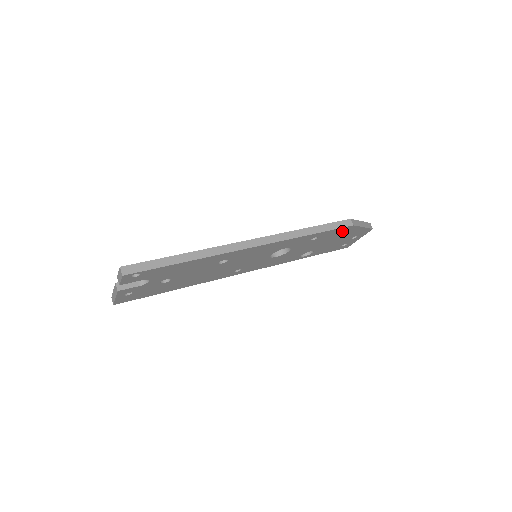
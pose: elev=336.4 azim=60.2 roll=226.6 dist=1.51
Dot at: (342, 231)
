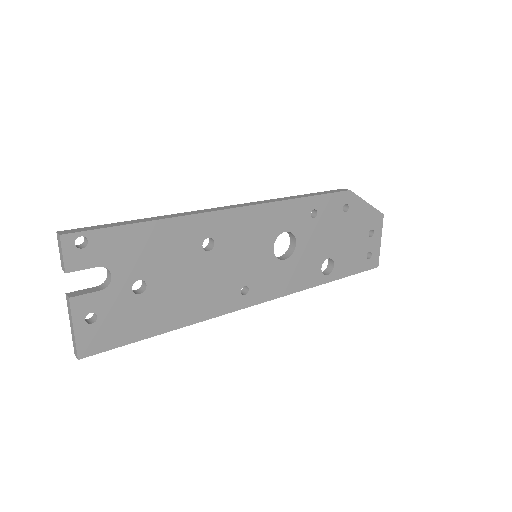
Dot at: (343, 205)
